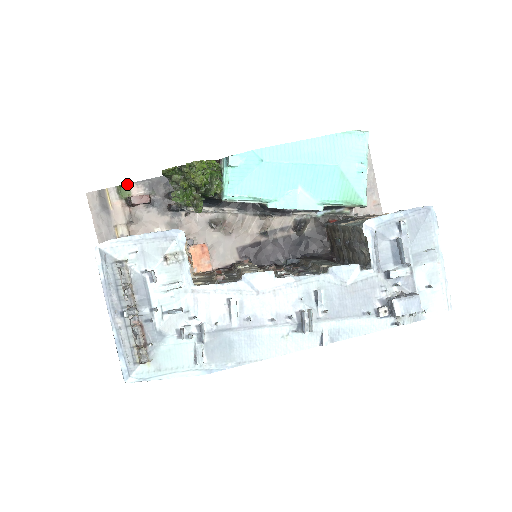
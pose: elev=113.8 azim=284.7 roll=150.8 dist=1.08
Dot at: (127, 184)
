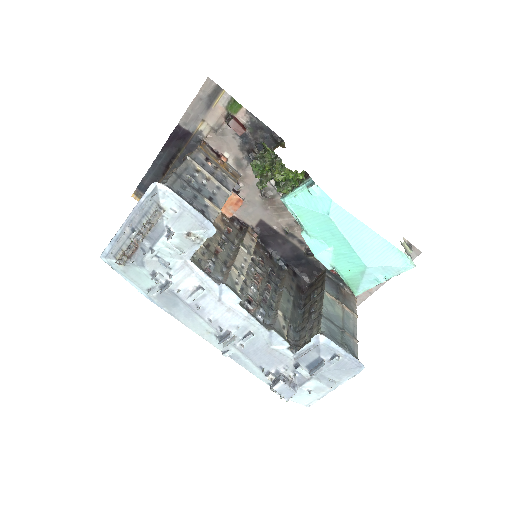
Dot at: (241, 105)
